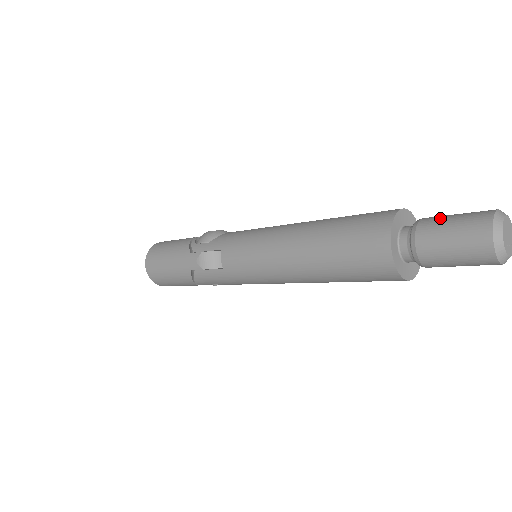
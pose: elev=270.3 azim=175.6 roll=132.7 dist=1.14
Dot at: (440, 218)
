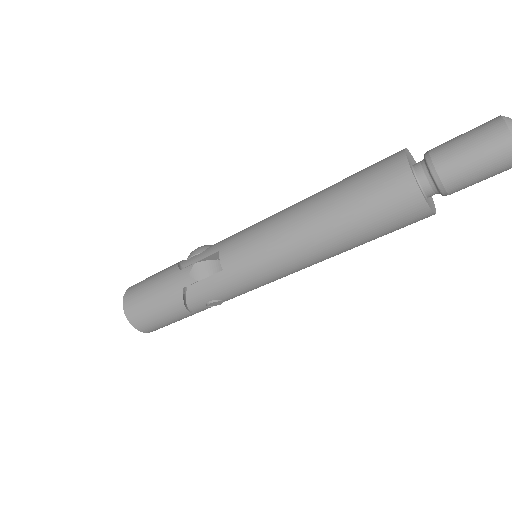
Dot at: (449, 140)
